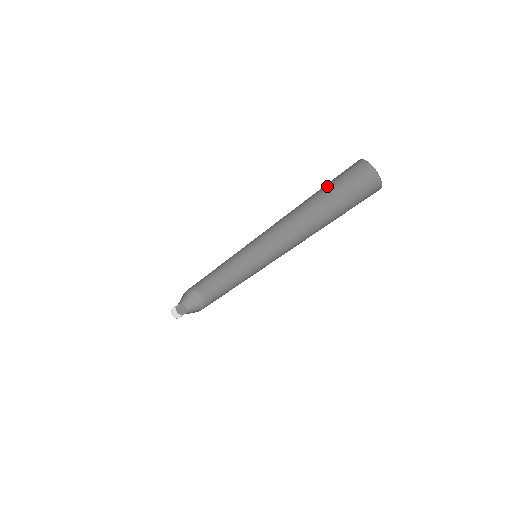
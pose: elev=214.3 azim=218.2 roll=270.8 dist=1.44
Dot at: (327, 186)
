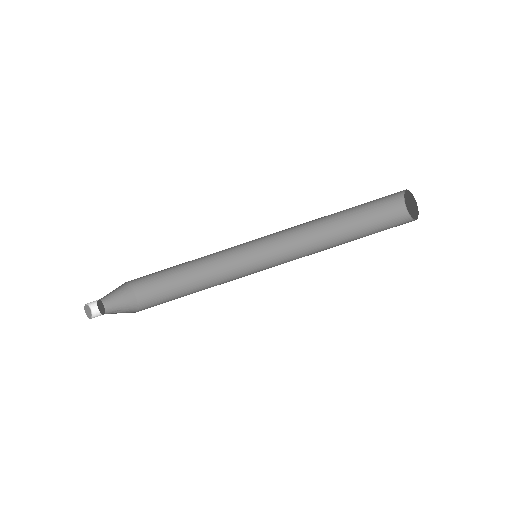
Dot at: (362, 204)
